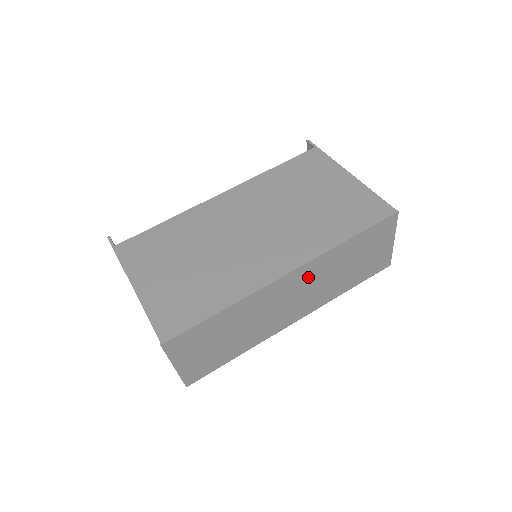
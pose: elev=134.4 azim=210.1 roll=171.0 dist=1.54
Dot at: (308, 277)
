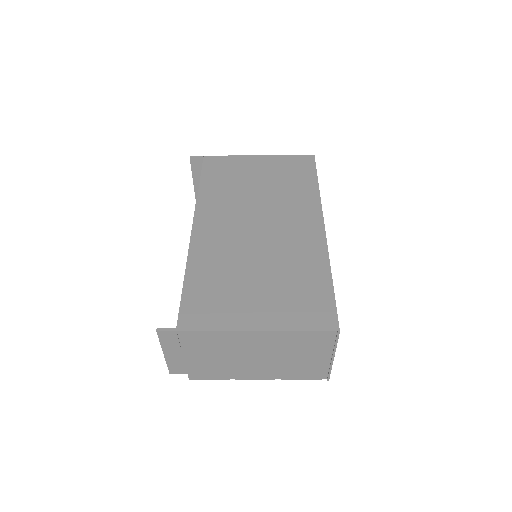
Dot at: occluded
